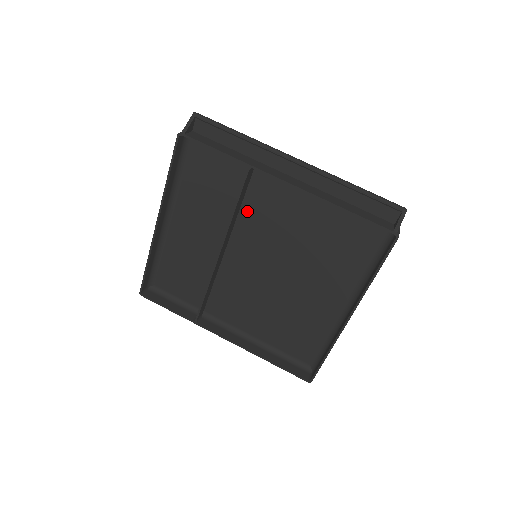
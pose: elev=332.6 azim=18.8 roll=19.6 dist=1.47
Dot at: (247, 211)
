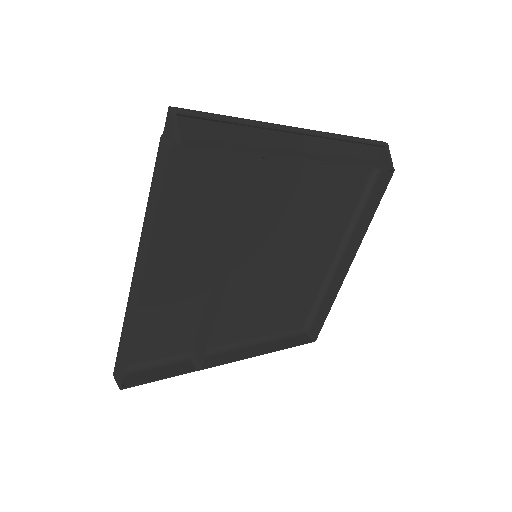
Dot at: occluded
